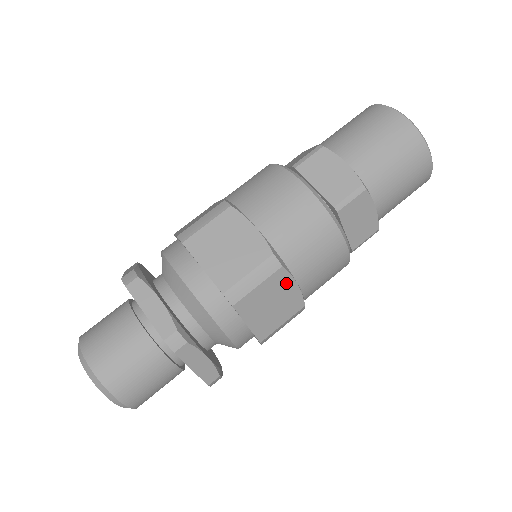
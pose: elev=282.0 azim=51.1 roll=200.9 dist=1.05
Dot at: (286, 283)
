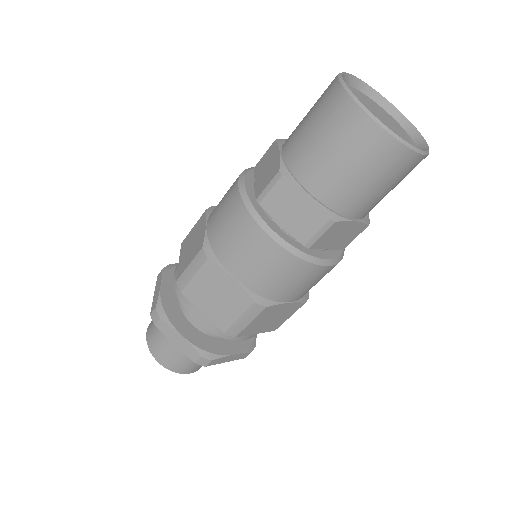
Dot at: occluded
